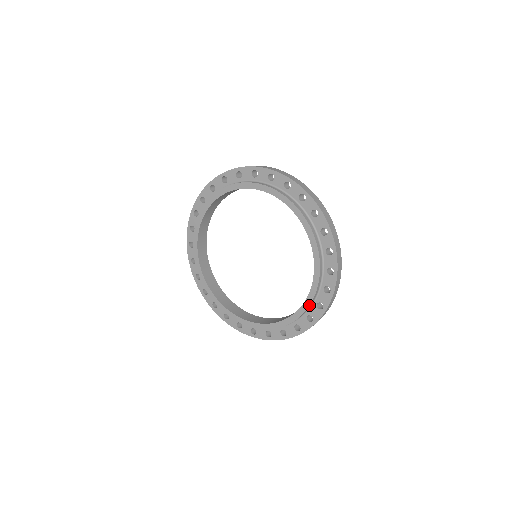
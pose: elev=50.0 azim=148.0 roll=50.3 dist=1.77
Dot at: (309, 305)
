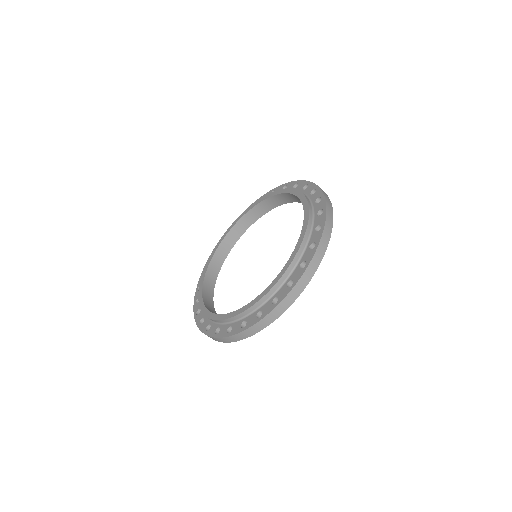
Dot at: (279, 279)
